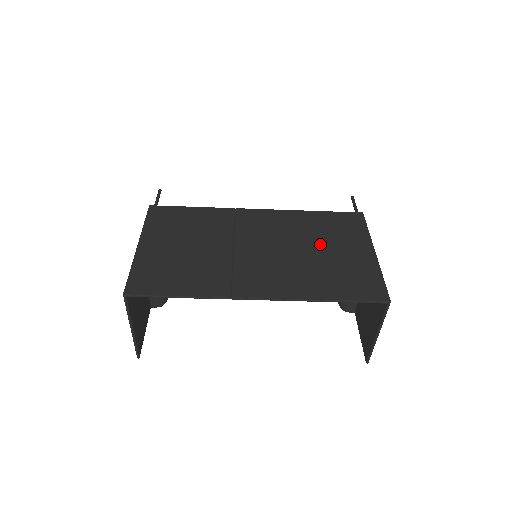
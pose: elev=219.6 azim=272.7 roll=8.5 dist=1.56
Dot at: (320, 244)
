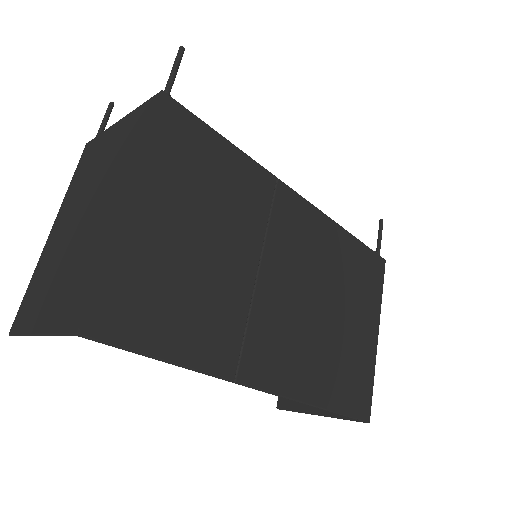
Dot at: (342, 303)
